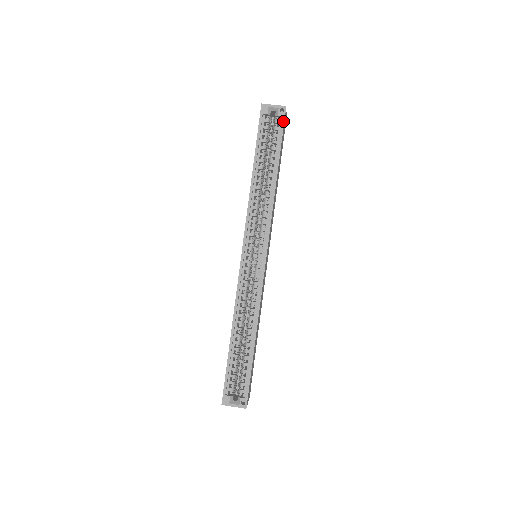
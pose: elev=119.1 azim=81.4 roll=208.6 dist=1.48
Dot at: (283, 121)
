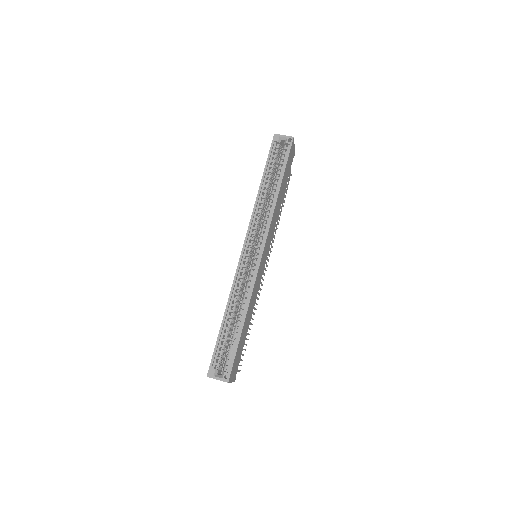
Dot at: (290, 147)
